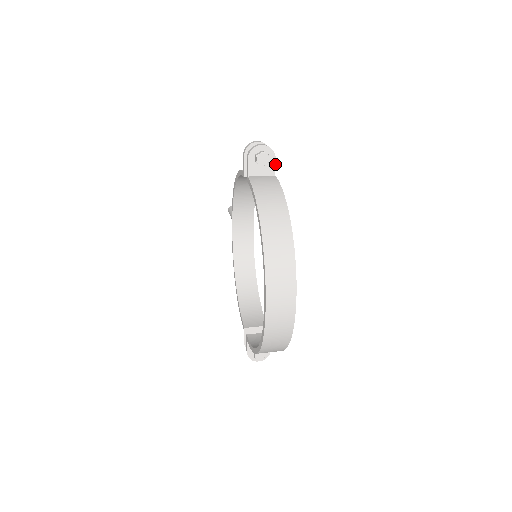
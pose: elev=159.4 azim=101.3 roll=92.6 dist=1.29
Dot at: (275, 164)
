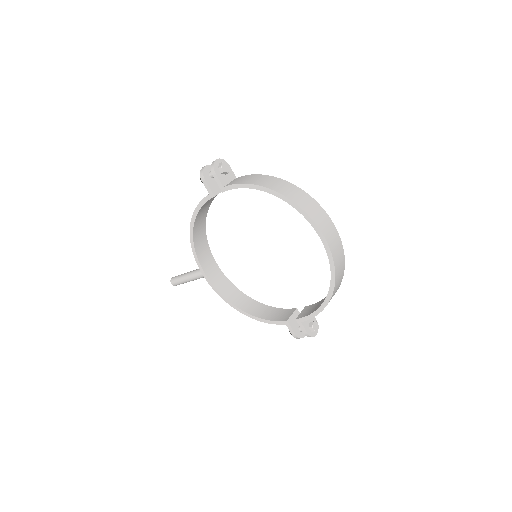
Dot at: (231, 170)
